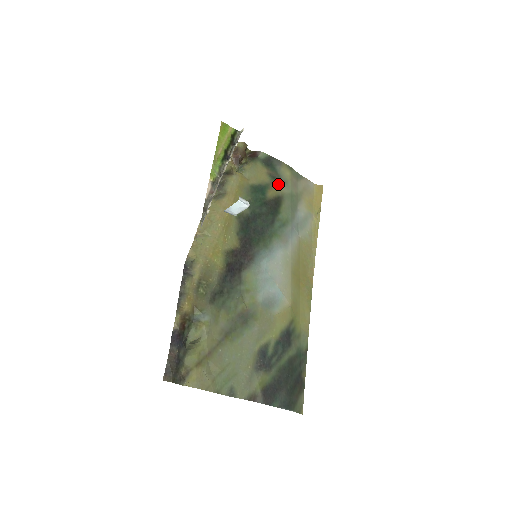
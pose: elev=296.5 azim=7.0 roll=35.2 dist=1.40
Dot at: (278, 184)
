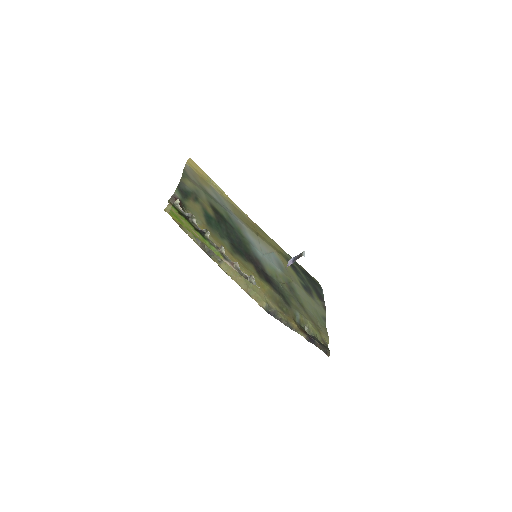
Dot at: (201, 199)
